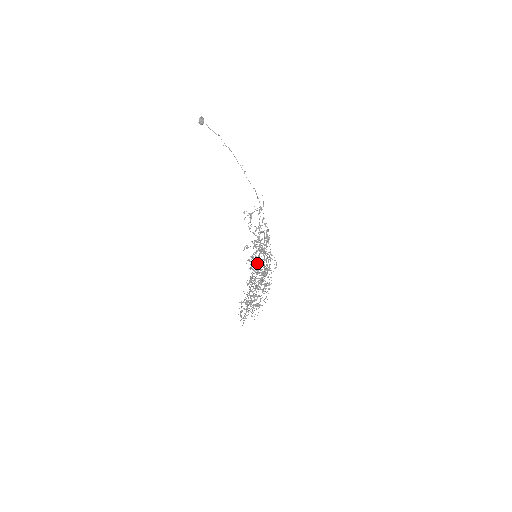
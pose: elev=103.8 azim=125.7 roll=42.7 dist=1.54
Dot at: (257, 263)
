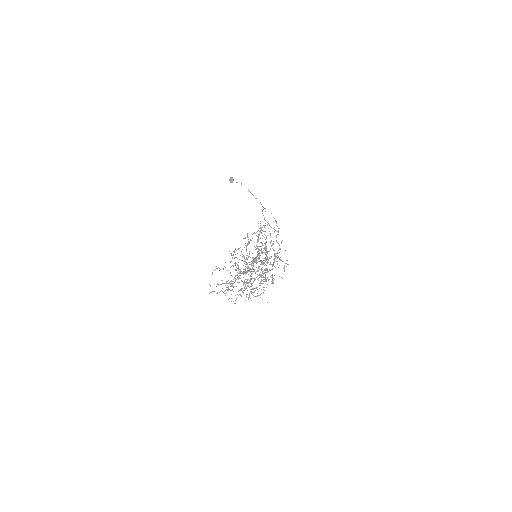
Dot at: (256, 261)
